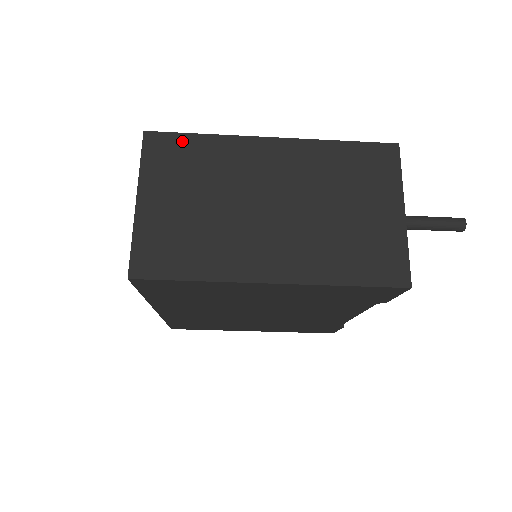
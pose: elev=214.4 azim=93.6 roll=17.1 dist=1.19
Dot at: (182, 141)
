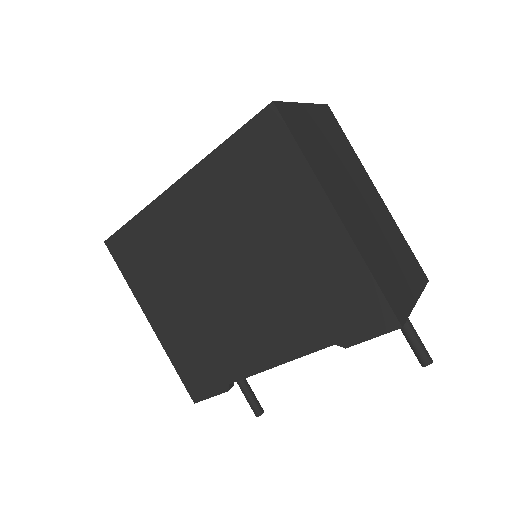
Dot at: (340, 131)
